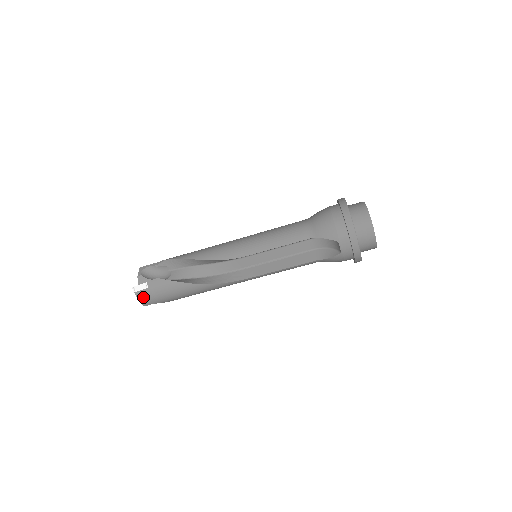
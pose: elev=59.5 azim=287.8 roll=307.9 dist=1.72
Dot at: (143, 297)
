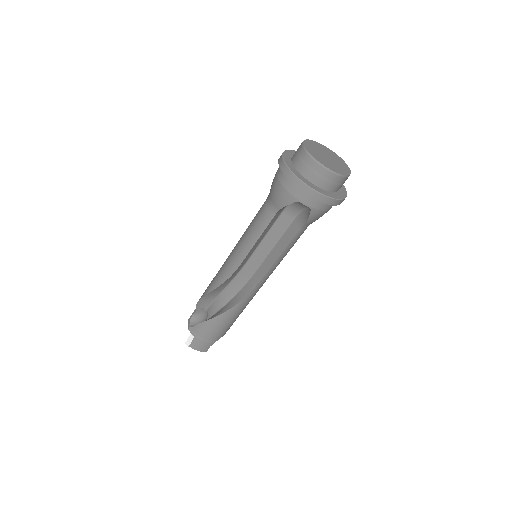
Dot at: (197, 346)
